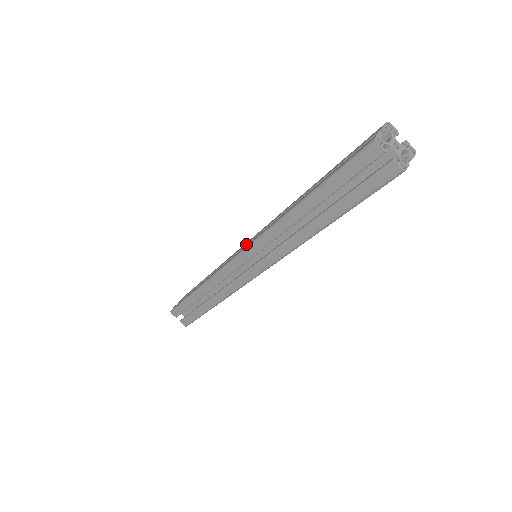
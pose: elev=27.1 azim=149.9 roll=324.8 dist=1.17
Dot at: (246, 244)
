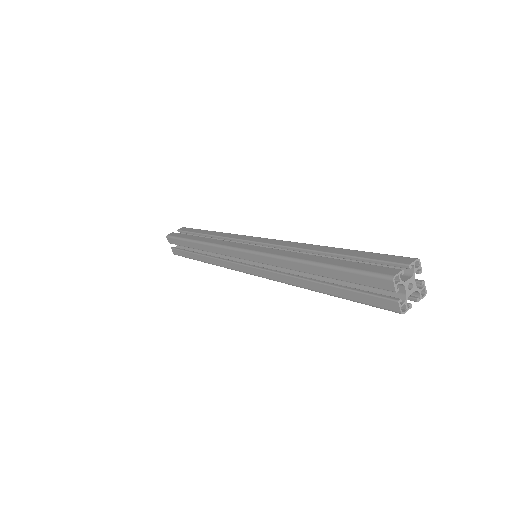
Dot at: occluded
